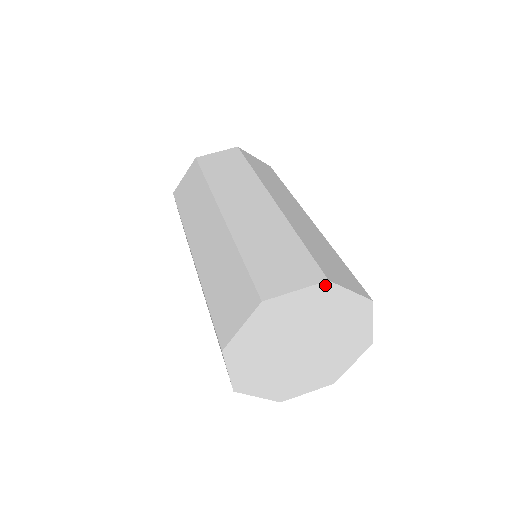
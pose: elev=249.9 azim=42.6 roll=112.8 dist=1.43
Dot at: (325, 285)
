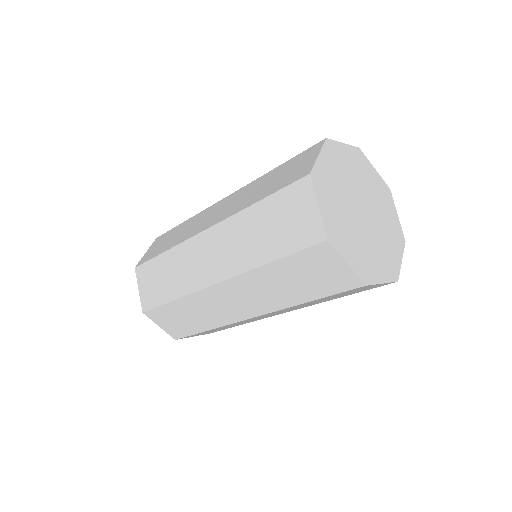
Dot at: (328, 143)
